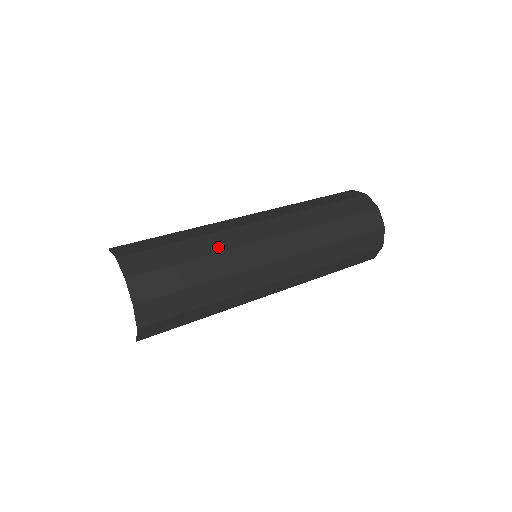
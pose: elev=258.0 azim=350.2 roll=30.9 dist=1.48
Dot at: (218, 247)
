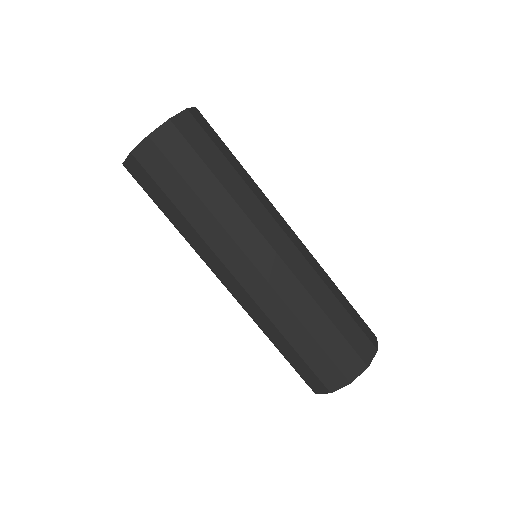
Dot at: (252, 187)
